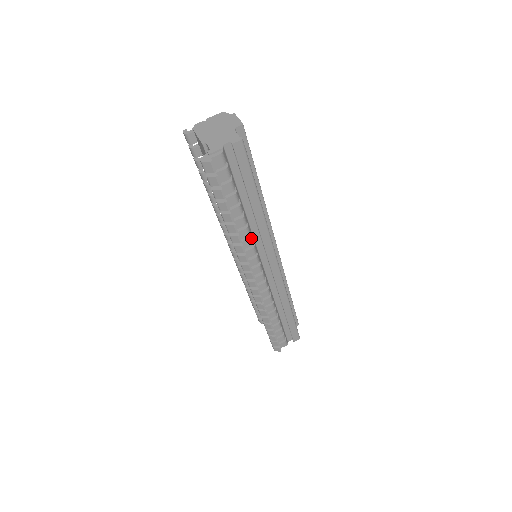
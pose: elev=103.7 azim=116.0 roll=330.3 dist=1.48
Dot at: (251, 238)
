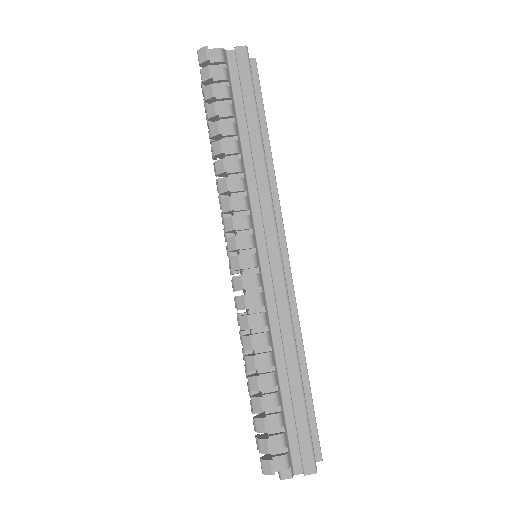
Dot at: (243, 180)
